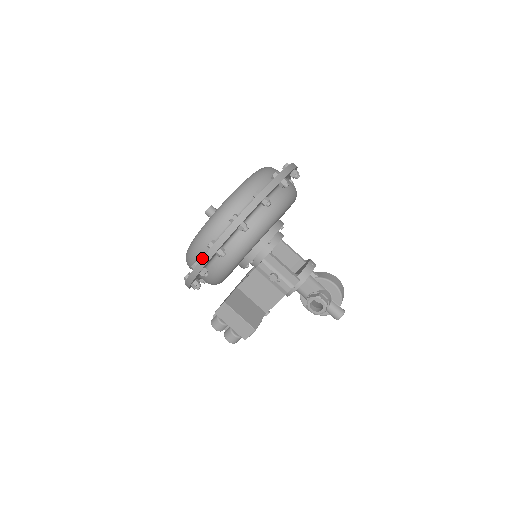
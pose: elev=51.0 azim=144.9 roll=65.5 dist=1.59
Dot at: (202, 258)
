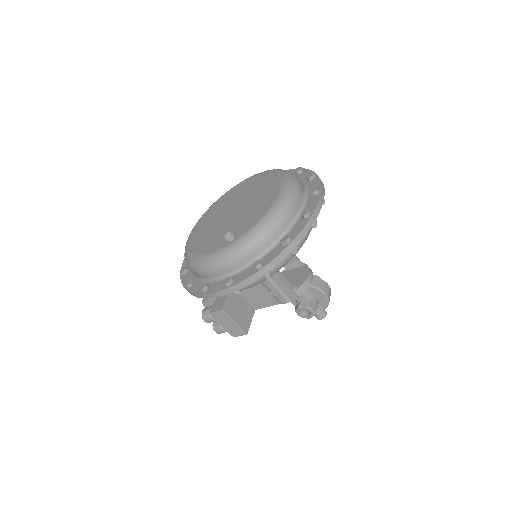
Dot at: (215, 292)
